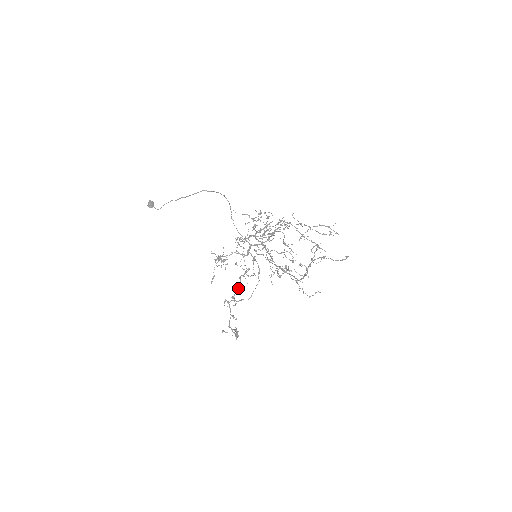
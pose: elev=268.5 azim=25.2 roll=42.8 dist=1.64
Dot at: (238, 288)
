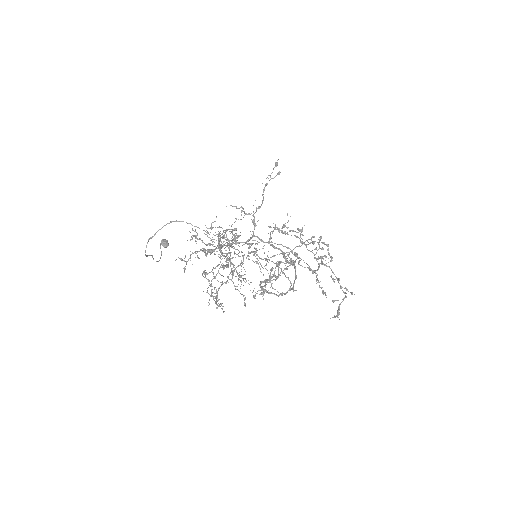
Dot at: (310, 251)
